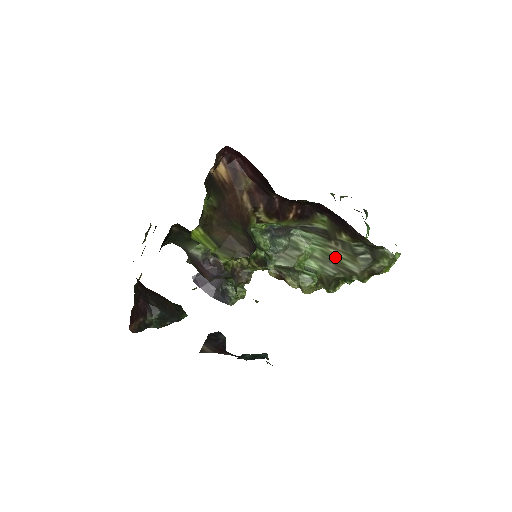
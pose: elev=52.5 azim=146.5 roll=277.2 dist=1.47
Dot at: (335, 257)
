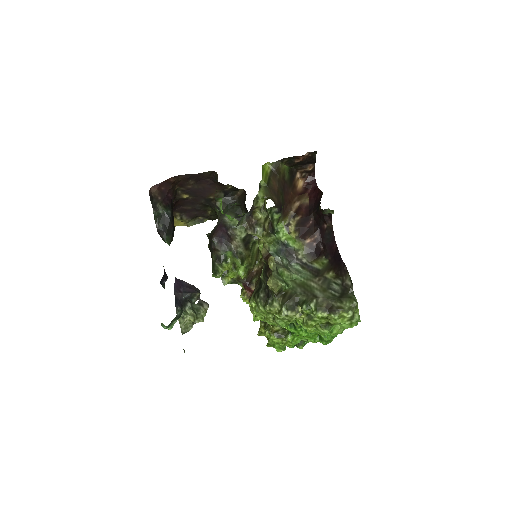
Dot at: (310, 287)
